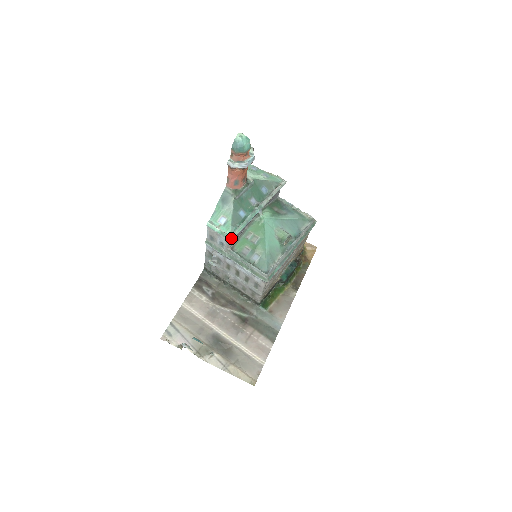
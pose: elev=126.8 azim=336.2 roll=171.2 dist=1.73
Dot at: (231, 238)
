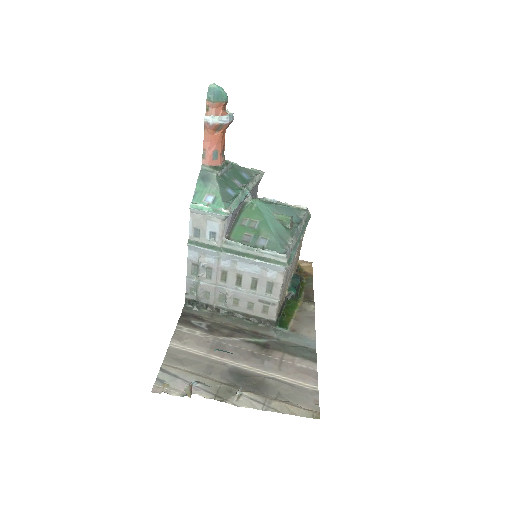
Dot at: (228, 213)
